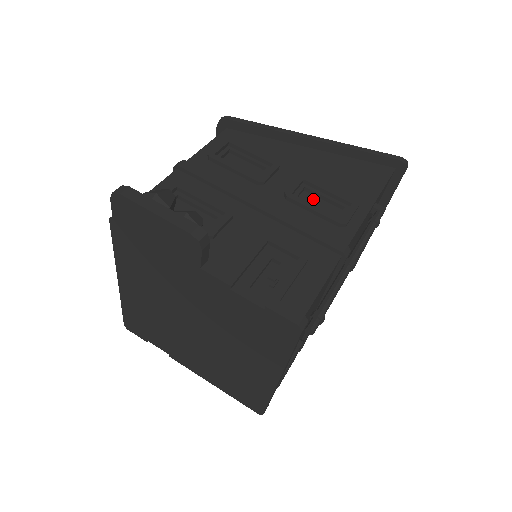
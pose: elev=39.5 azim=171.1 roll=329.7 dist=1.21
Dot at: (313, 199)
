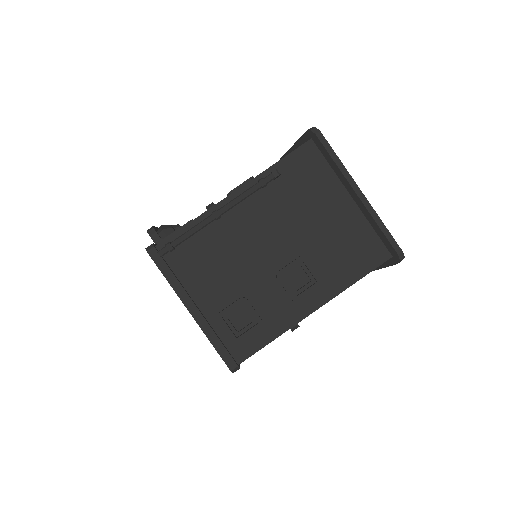
Dot at: occluded
